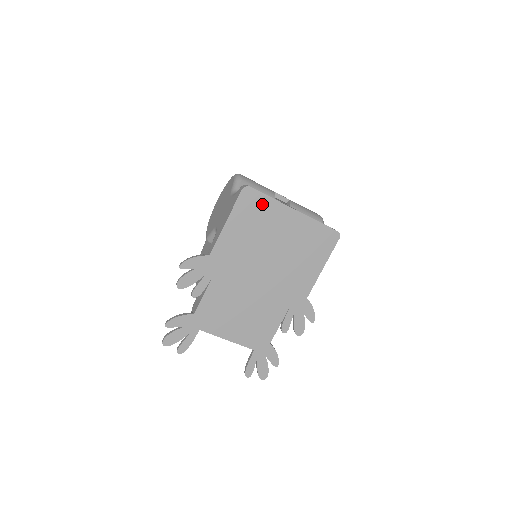
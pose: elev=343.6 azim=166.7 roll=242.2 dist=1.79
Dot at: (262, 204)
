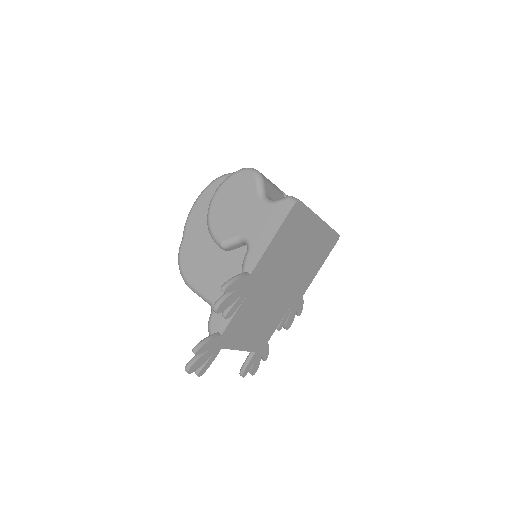
Dot at: (303, 217)
